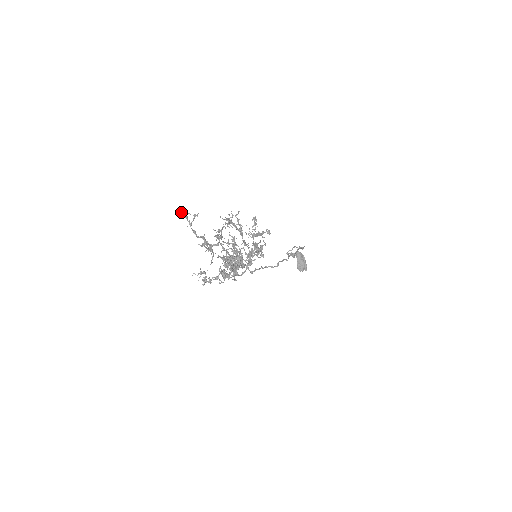
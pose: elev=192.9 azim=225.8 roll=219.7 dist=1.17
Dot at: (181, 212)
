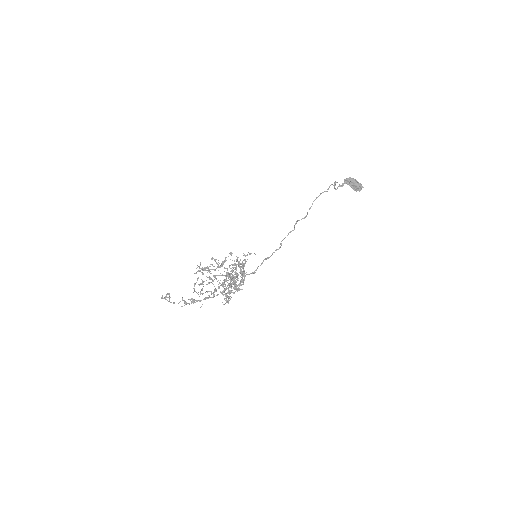
Dot at: (161, 298)
